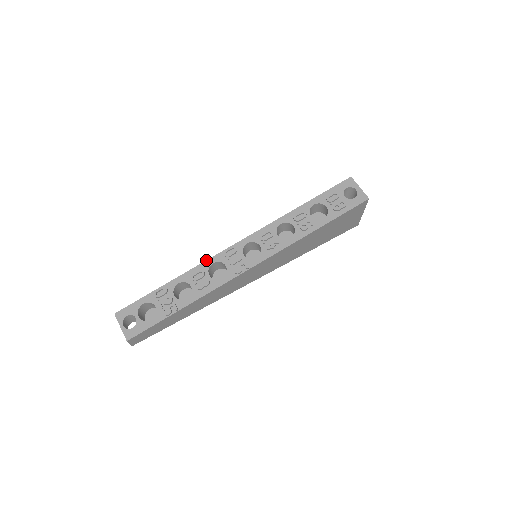
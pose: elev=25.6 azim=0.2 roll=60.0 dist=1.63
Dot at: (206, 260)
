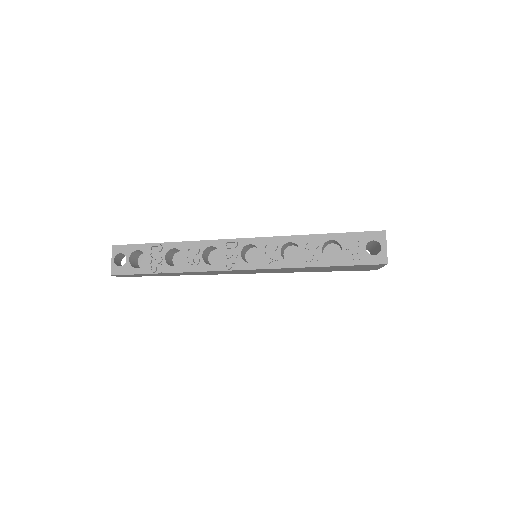
Dot at: (207, 240)
